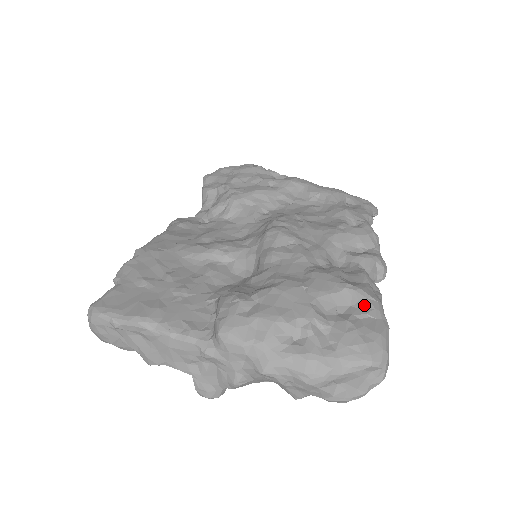
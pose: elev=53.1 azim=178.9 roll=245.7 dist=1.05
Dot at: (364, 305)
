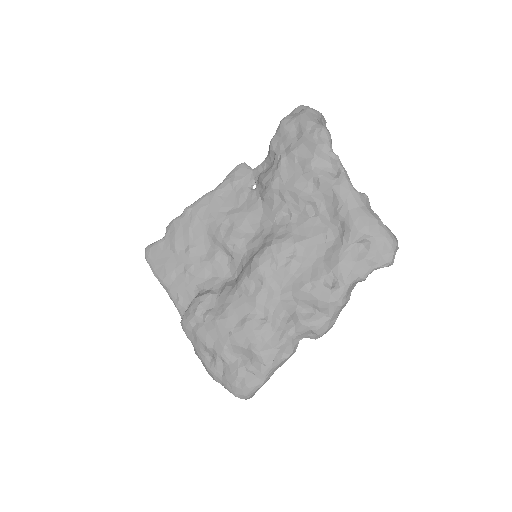
Dot at: (256, 366)
